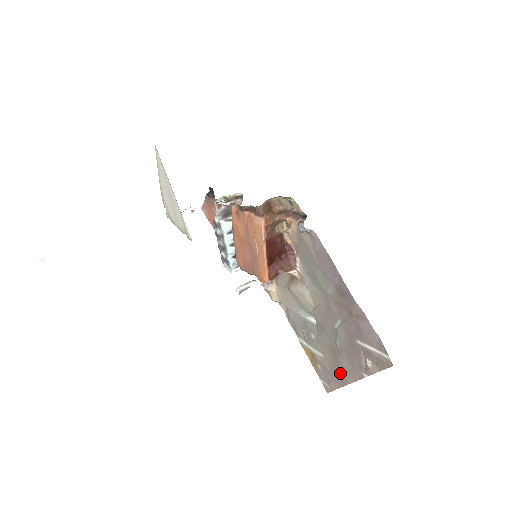
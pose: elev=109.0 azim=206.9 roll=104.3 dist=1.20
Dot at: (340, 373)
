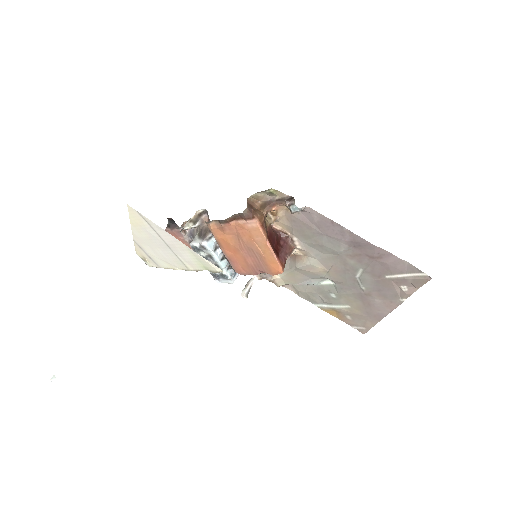
Dot at: (374, 311)
